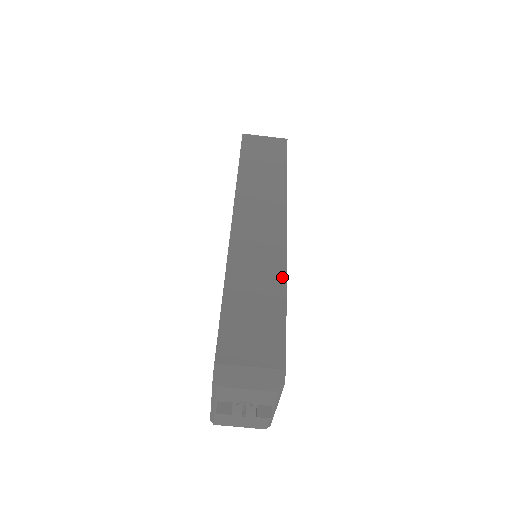
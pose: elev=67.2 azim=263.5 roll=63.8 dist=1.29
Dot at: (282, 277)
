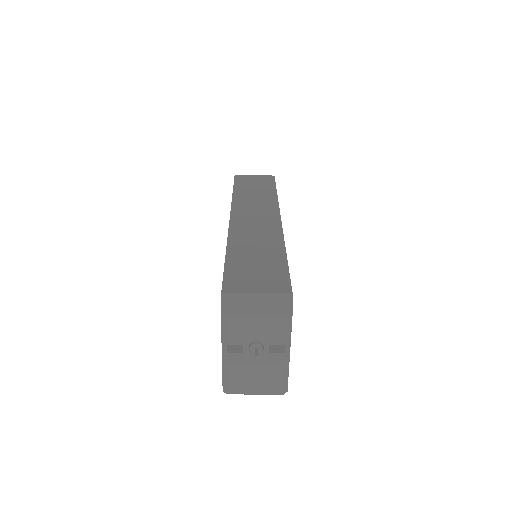
Dot at: (280, 243)
